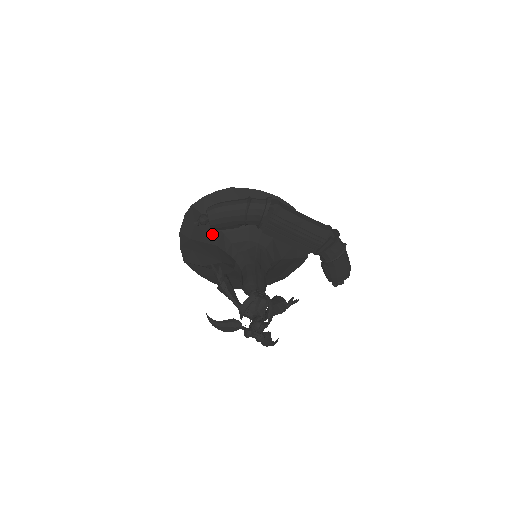
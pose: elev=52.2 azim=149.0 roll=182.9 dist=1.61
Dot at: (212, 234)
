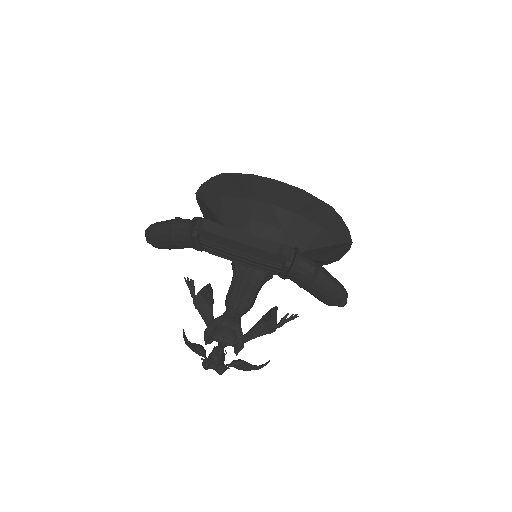
Dot at: occluded
